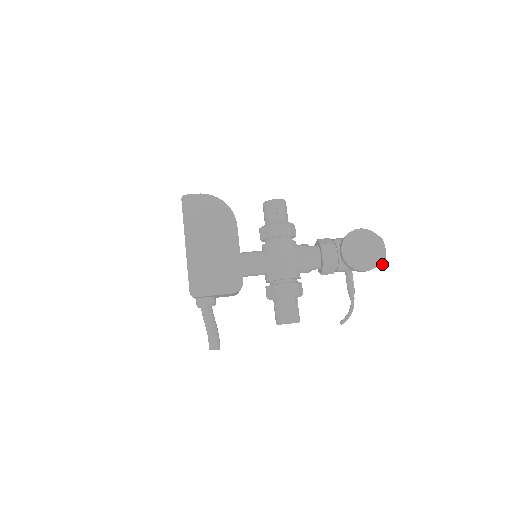
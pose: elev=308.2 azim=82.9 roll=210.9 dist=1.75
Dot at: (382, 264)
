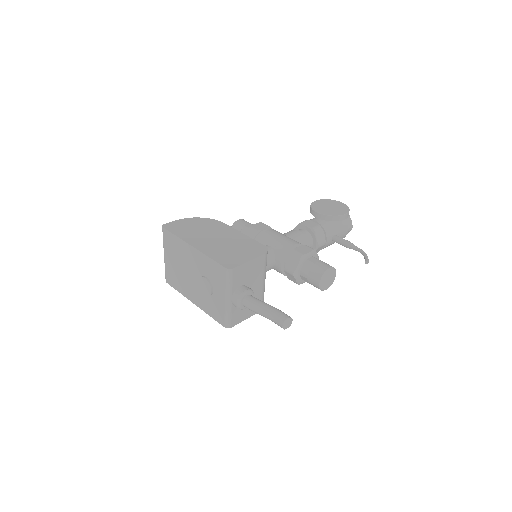
Dot at: (351, 224)
